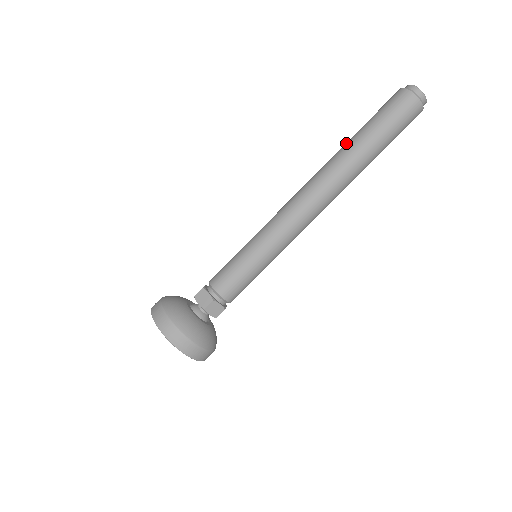
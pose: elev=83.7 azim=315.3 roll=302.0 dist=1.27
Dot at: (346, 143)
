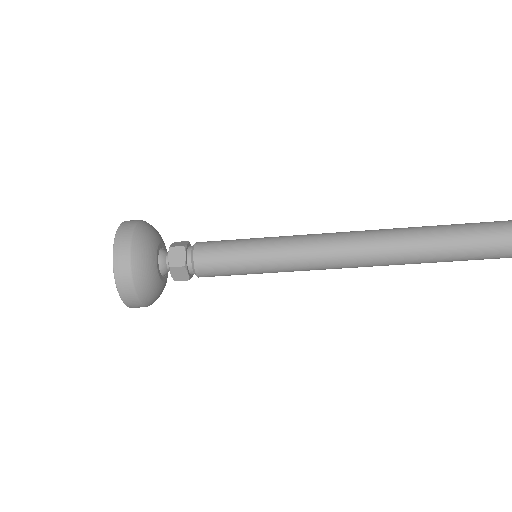
Dot at: (424, 228)
